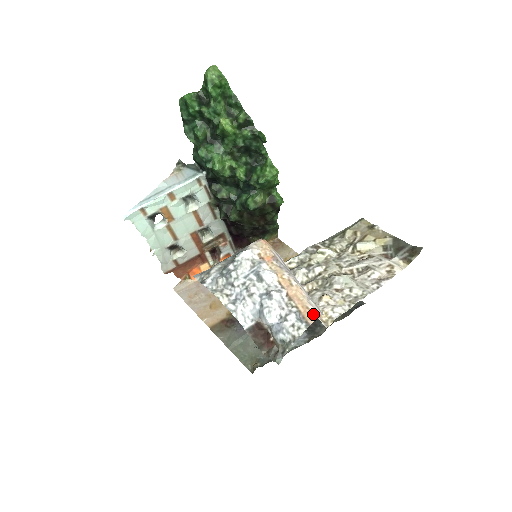
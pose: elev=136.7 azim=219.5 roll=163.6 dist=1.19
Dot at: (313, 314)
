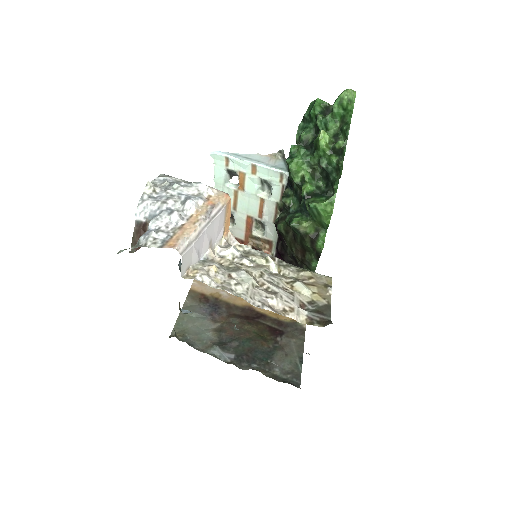
Dot at: (174, 245)
